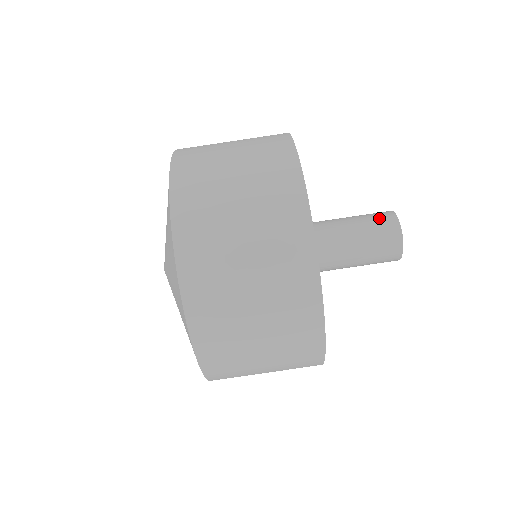
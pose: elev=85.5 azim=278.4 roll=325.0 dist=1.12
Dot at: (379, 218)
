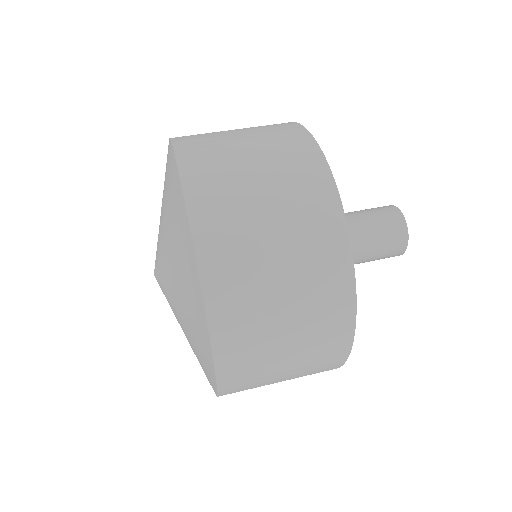
Dot at: (374, 208)
